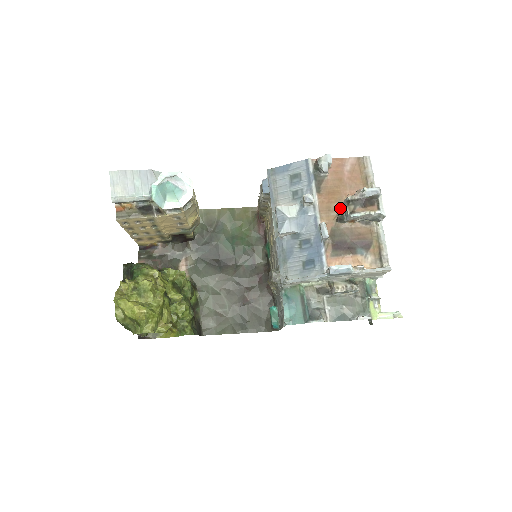
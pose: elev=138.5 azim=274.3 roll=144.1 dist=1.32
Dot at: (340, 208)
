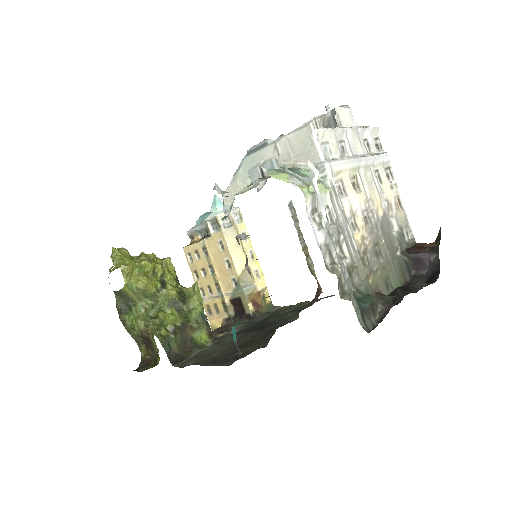
Dot at: occluded
